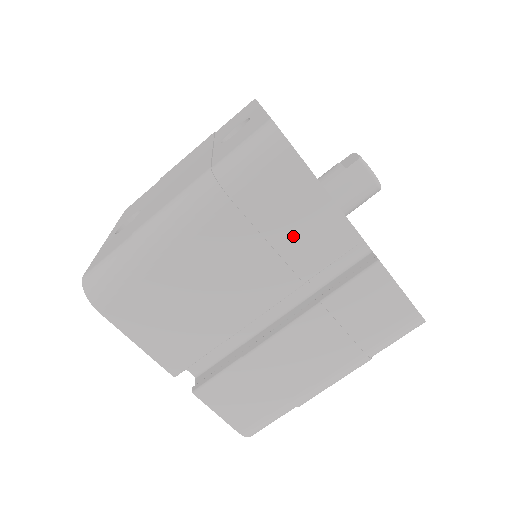
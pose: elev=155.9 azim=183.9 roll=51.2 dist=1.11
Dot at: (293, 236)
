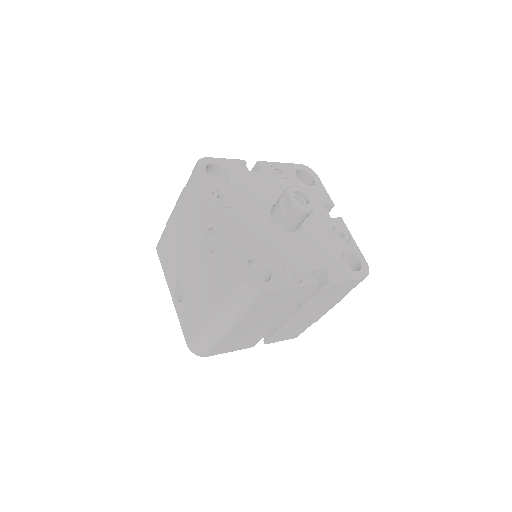
Dot at: (281, 303)
